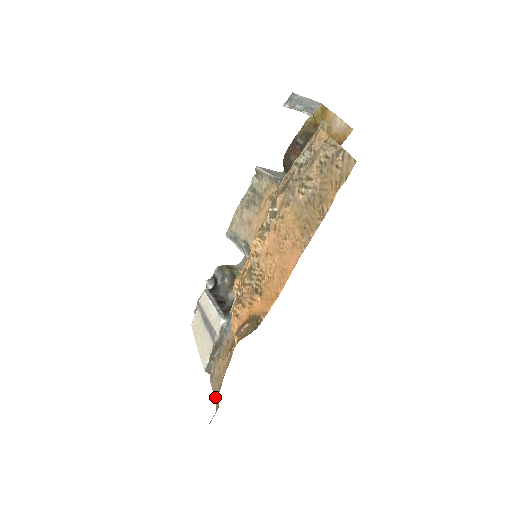
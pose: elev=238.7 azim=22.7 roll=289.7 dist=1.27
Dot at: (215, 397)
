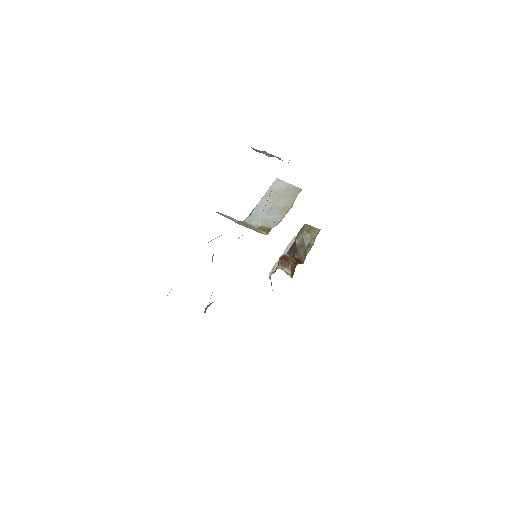
Dot at: occluded
